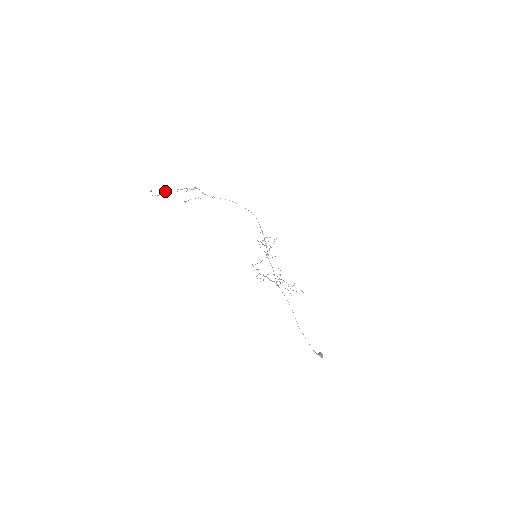
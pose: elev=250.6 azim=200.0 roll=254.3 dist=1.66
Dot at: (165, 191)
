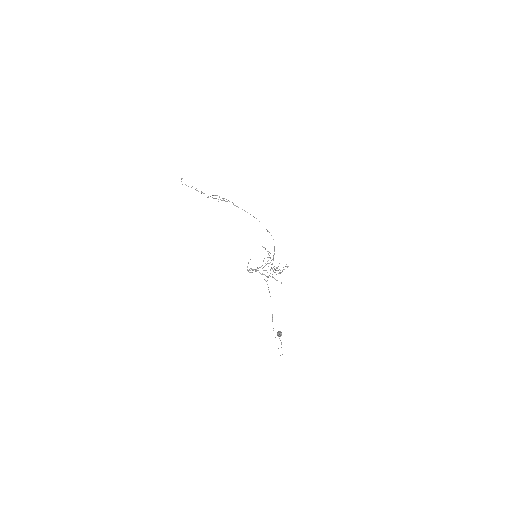
Dot at: occluded
